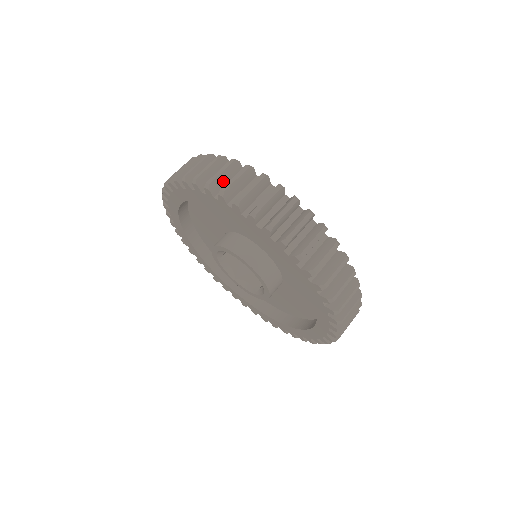
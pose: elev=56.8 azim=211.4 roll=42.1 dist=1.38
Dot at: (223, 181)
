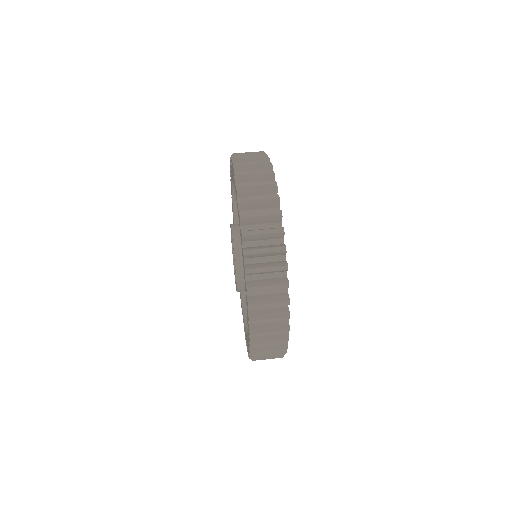
Dot at: occluded
